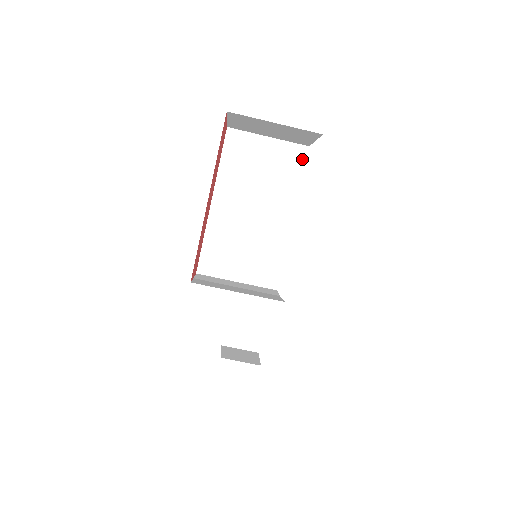
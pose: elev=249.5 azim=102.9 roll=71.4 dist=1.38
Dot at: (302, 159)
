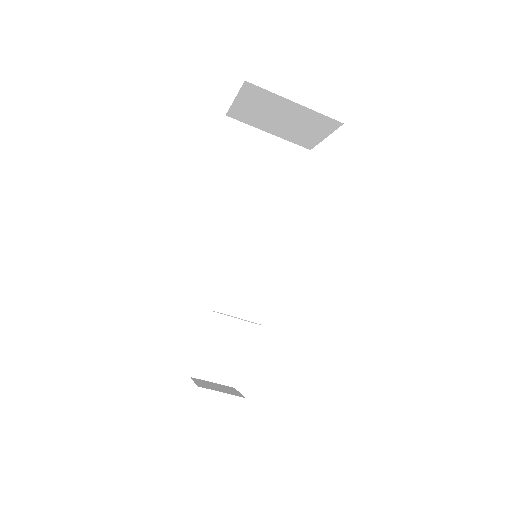
Dot at: (303, 162)
